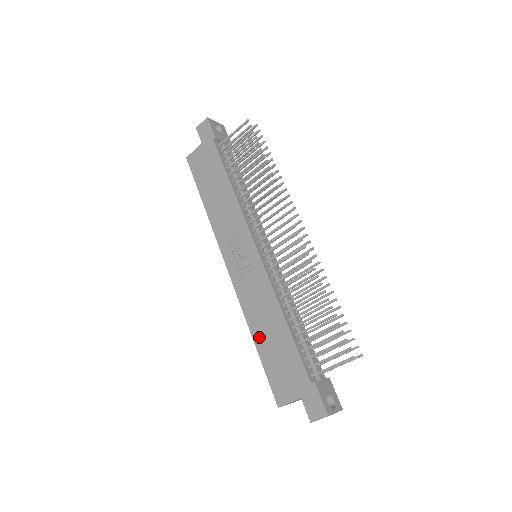
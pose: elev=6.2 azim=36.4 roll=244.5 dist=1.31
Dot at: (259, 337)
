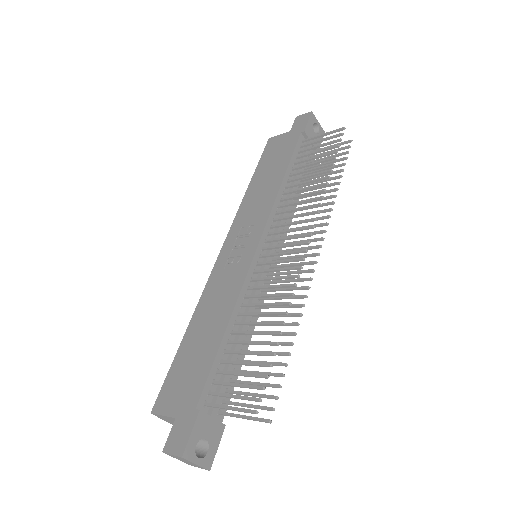
Dot at: (193, 330)
